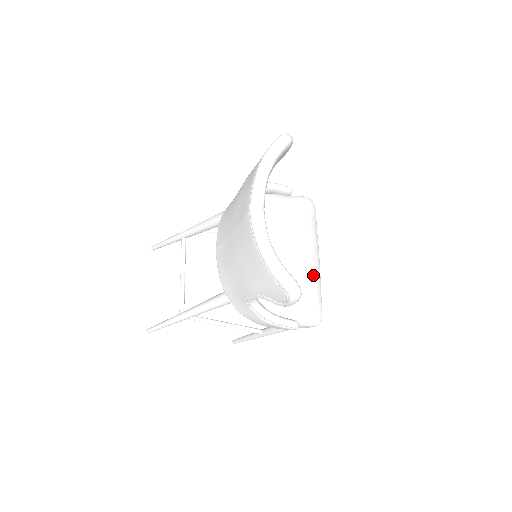
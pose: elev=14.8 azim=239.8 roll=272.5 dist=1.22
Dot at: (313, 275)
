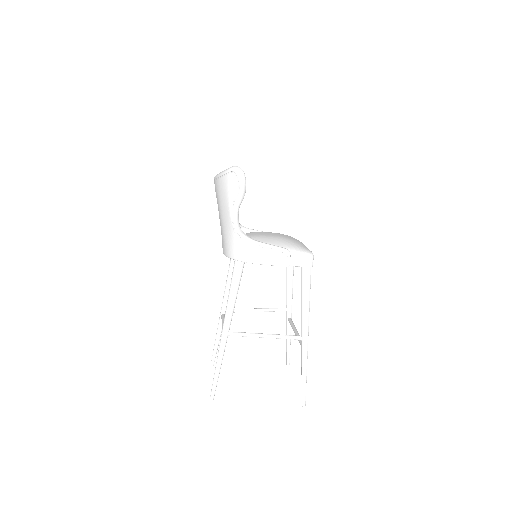
Dot at: (296, 241)
